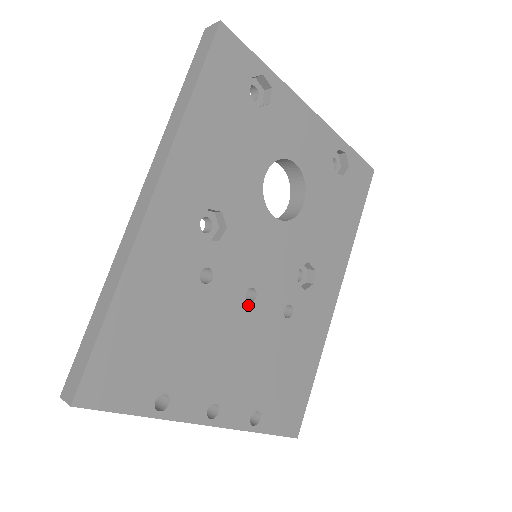
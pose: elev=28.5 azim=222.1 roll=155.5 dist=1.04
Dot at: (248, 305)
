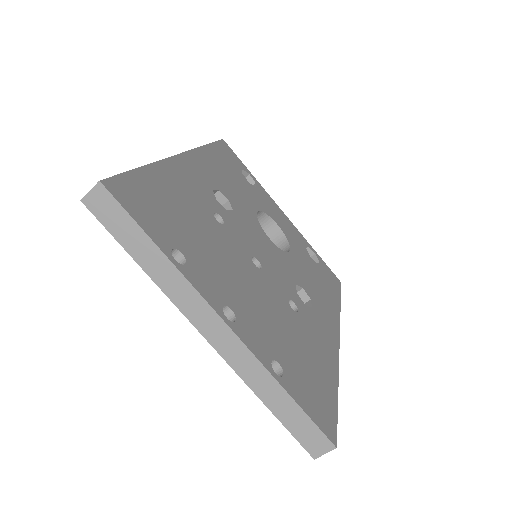
Dot at: (255, 267)
